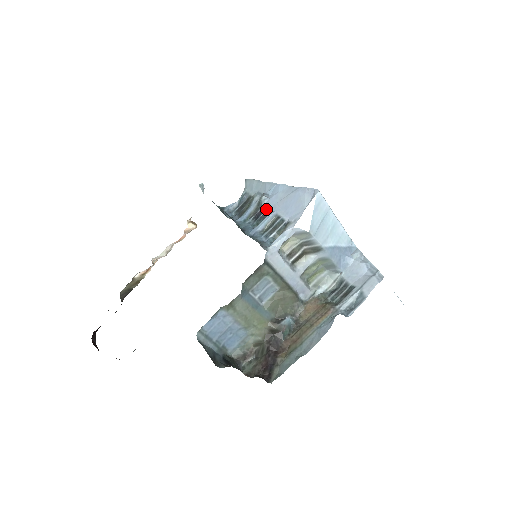
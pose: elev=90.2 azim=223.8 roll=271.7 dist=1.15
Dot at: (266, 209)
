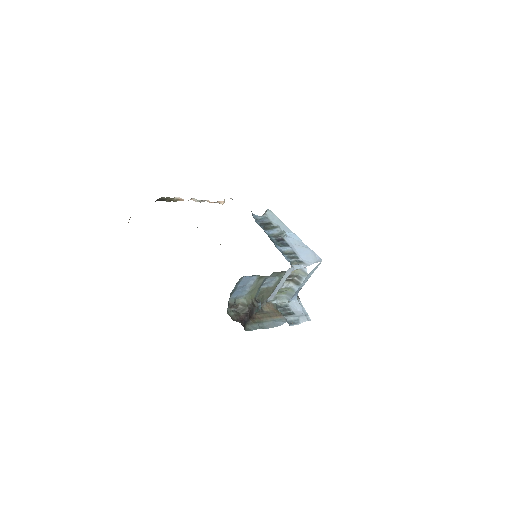
Dot at: (285, 241)
